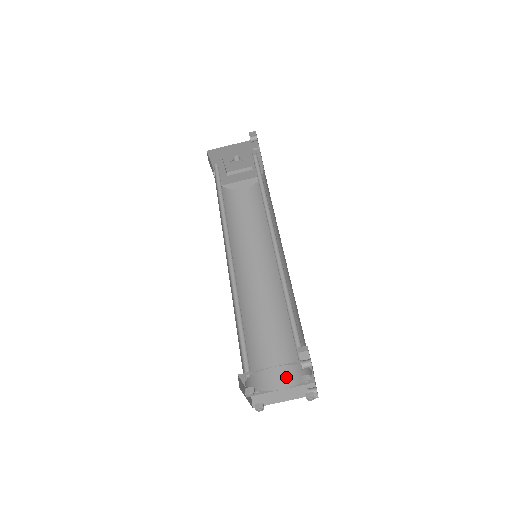
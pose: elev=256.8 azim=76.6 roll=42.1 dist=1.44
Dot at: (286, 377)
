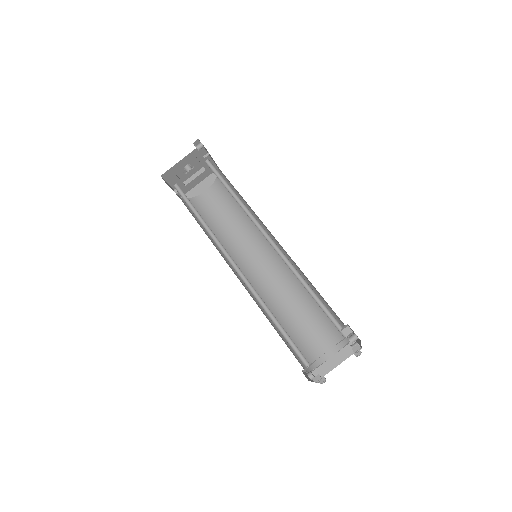
Dot at: (330, 345)
